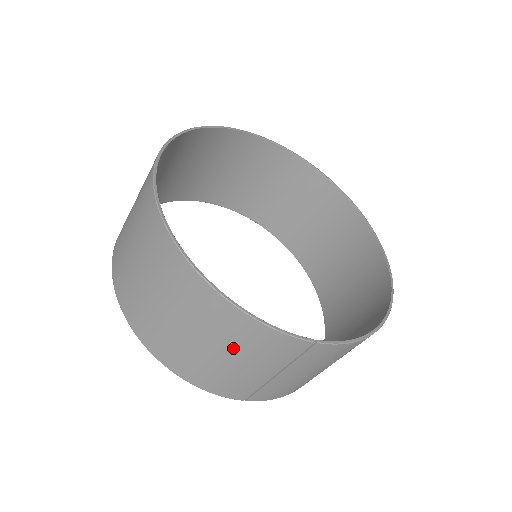
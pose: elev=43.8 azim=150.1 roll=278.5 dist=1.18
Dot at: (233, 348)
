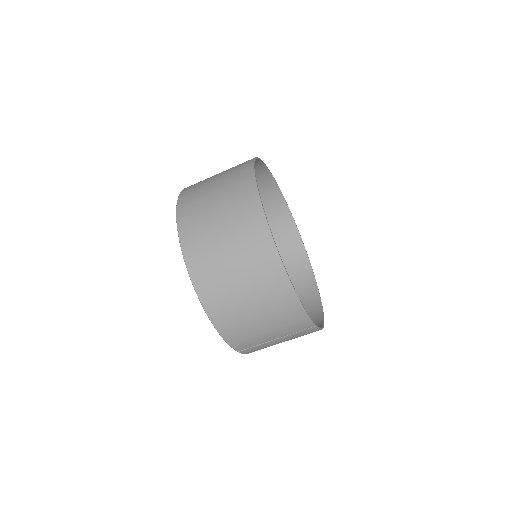
Dot at: (273, 319)
